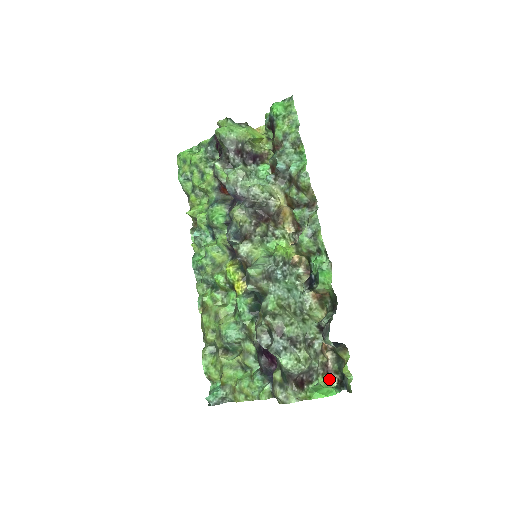
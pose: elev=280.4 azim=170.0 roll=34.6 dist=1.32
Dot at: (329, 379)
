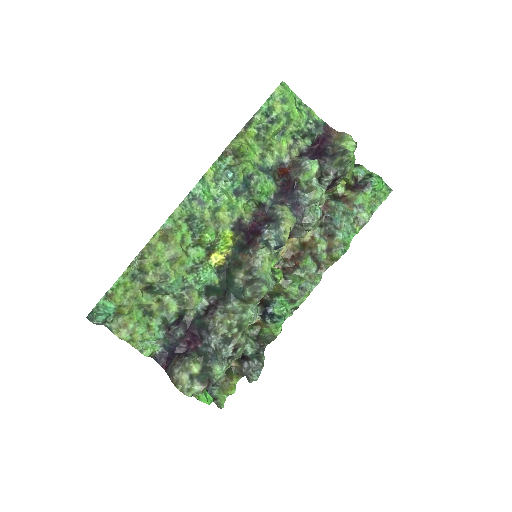
Dot at: occluded
